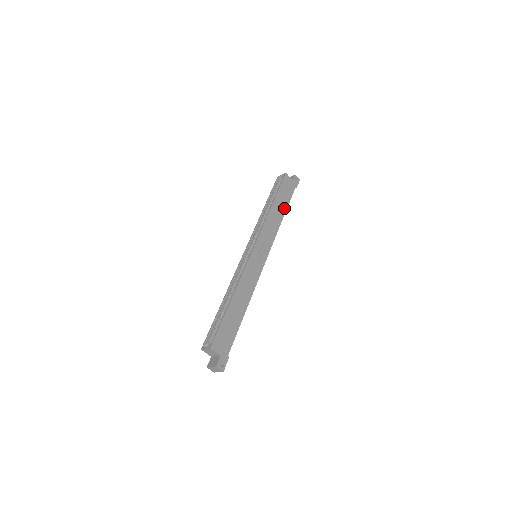
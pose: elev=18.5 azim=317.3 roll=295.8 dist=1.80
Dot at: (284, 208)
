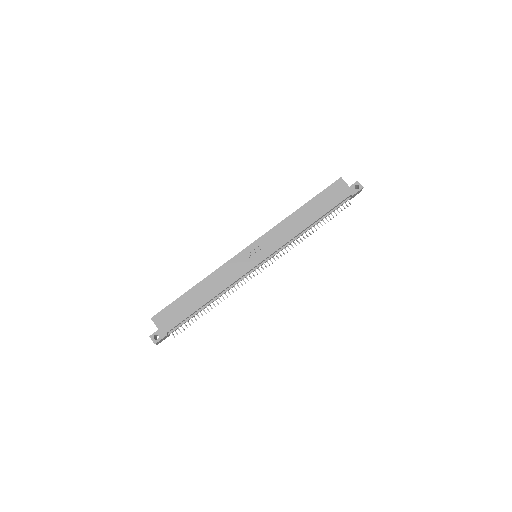
Dot at: (318, 215)
